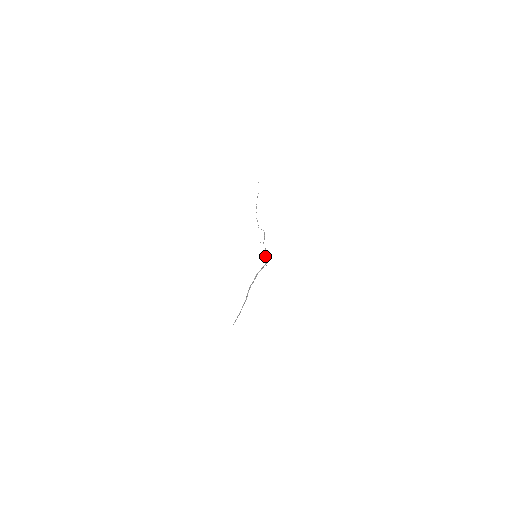
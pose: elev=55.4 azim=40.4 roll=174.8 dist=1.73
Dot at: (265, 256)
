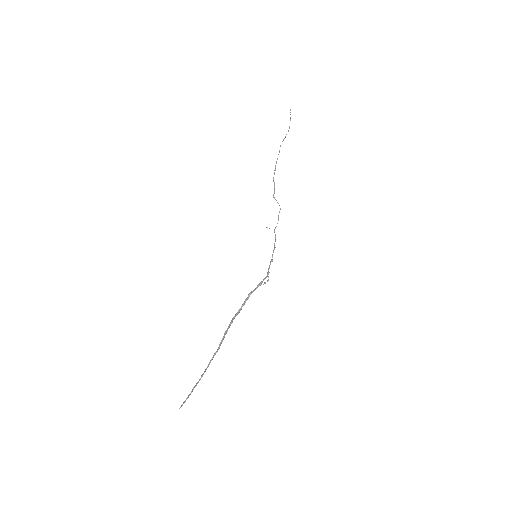
Dot at: occluded
